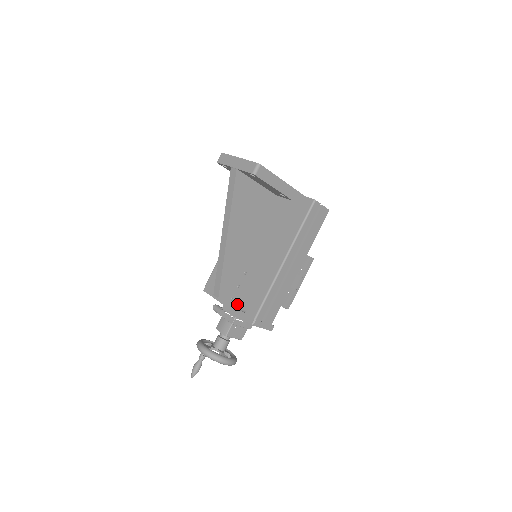
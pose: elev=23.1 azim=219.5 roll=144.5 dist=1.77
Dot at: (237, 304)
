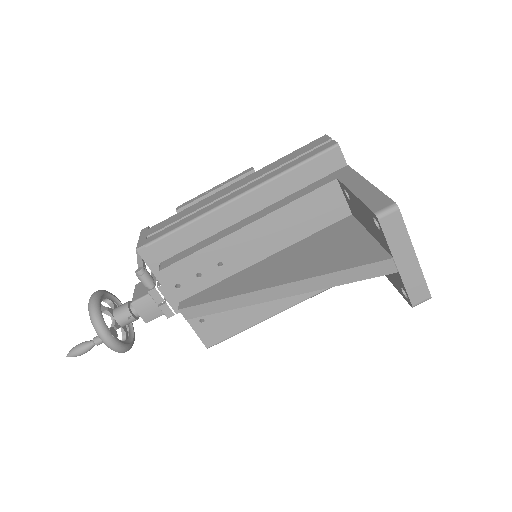
Dot at: (208, 332)
